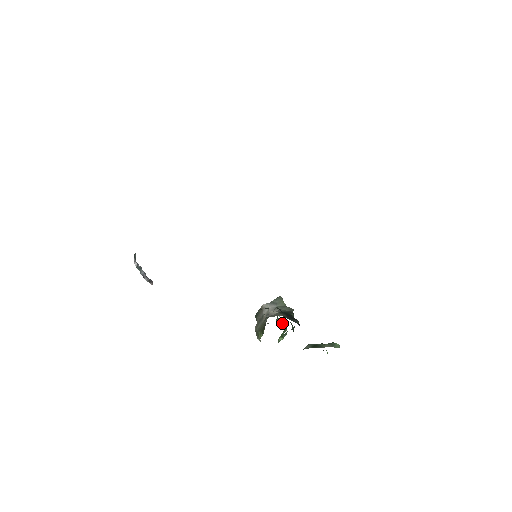
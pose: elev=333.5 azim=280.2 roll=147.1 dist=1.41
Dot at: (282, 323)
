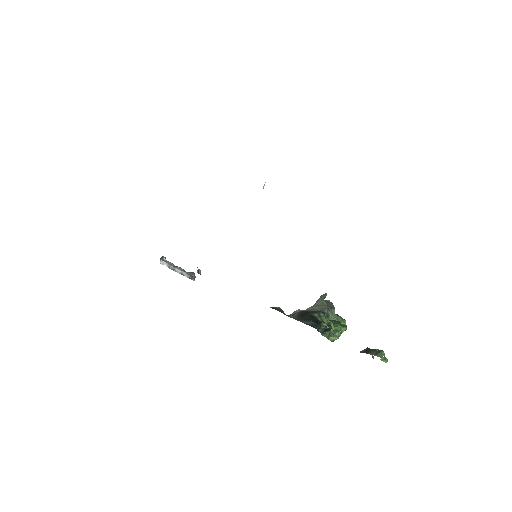
Dot at: (343, 321)
